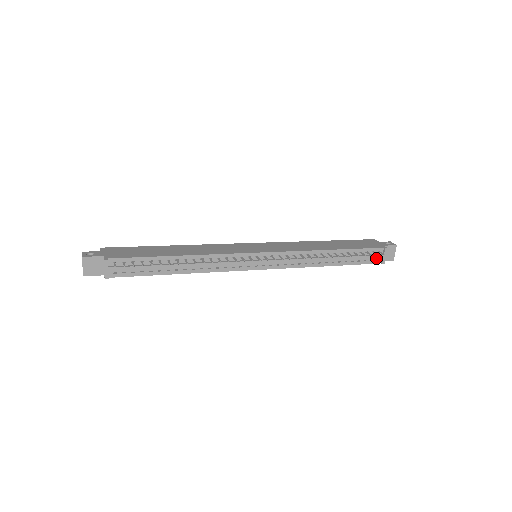
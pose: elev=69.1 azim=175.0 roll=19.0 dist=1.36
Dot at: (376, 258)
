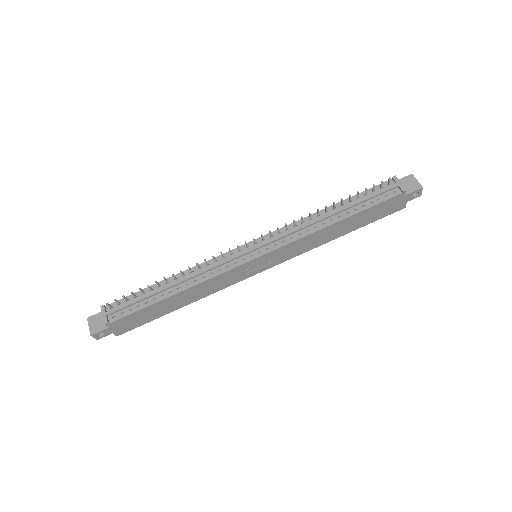
Dot at: (391, 191)
